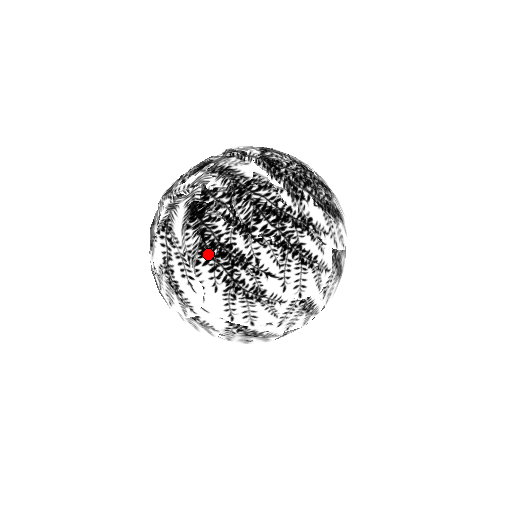
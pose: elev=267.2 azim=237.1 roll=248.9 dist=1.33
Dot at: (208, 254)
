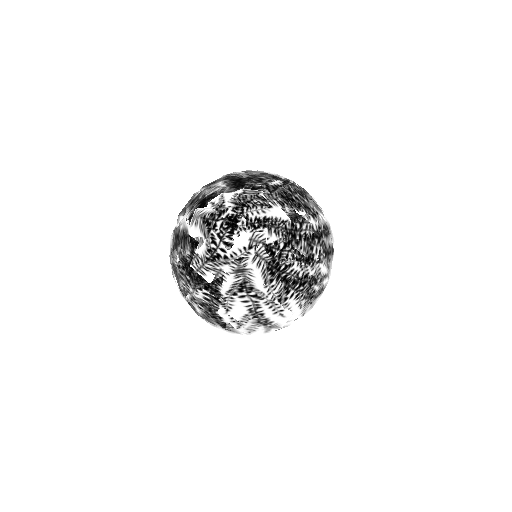
Dot at: (294, 290)
